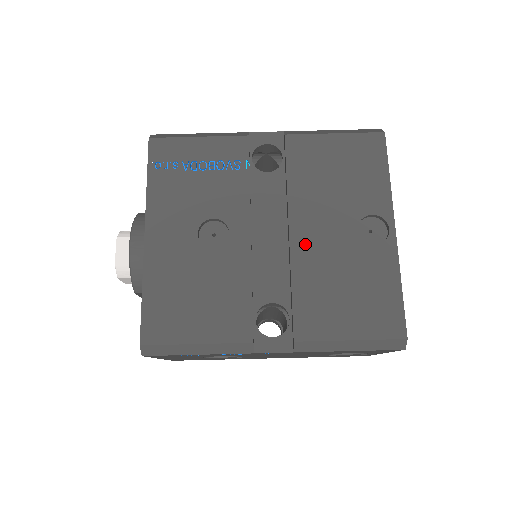
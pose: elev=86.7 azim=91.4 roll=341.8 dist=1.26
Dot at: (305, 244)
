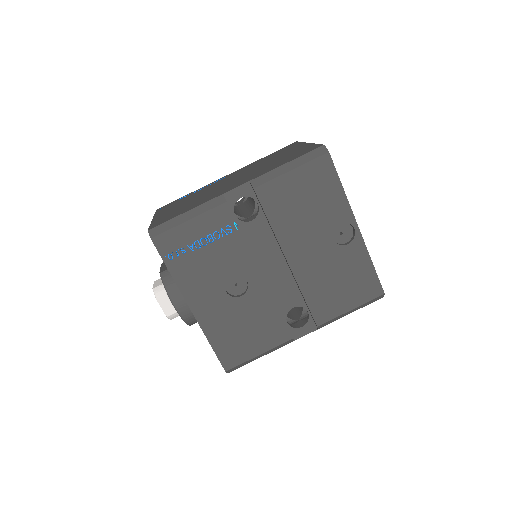
Dot at: (301, 265)
